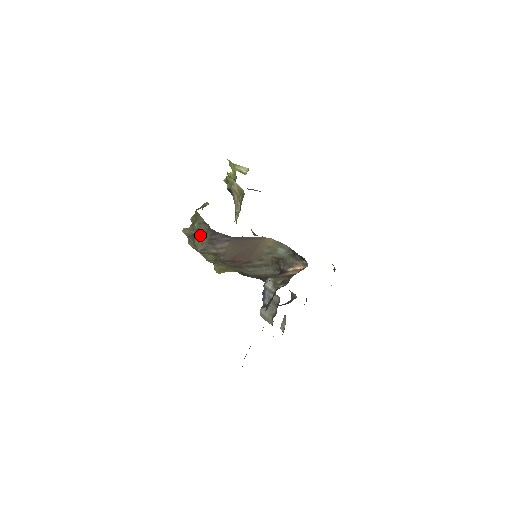
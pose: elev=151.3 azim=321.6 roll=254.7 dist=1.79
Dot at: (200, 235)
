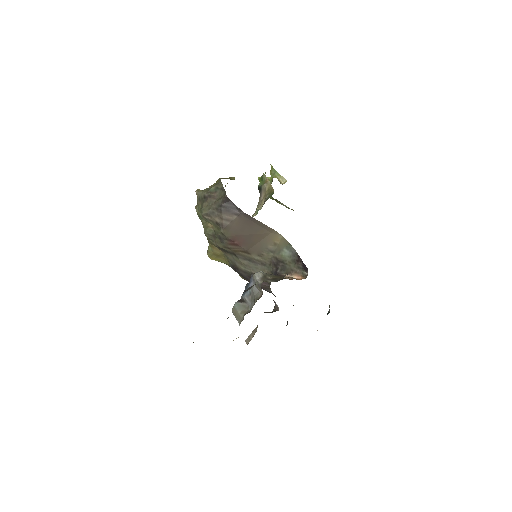
Dot at: (212, 199)
